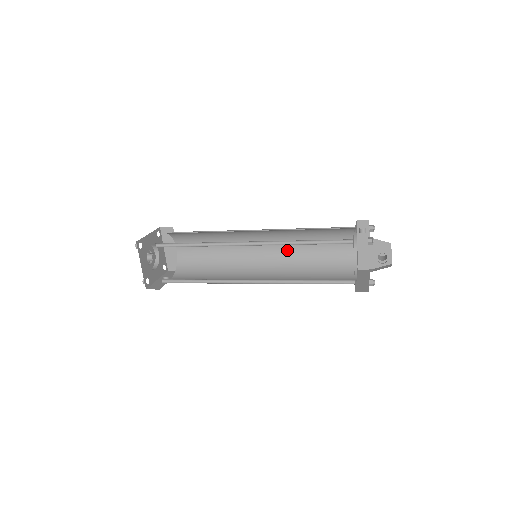
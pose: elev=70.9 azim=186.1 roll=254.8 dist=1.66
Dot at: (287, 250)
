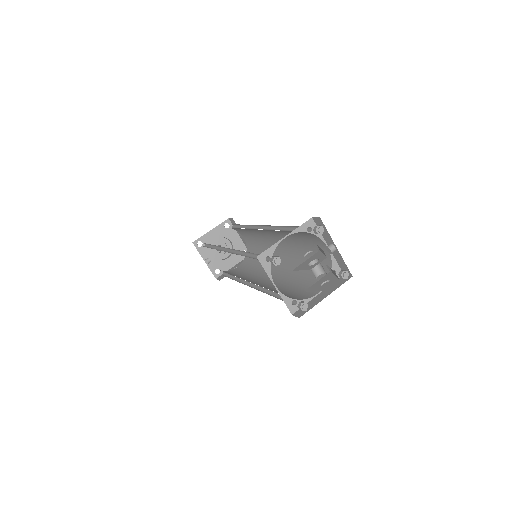
Dot at: (278, 283)
